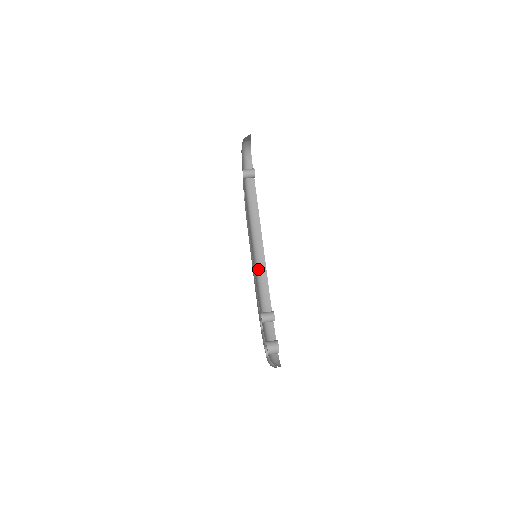
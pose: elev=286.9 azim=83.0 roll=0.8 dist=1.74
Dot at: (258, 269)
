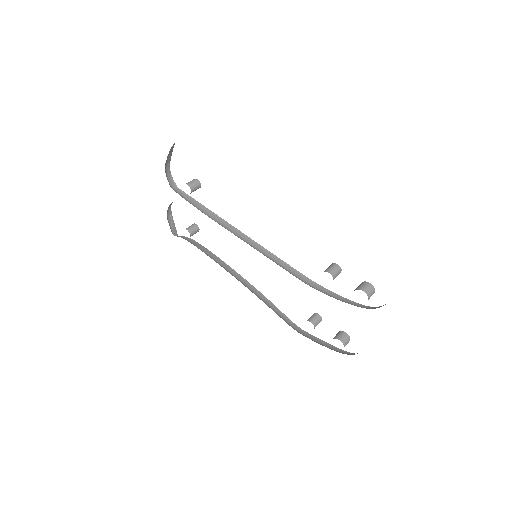
Dot at: occluded
